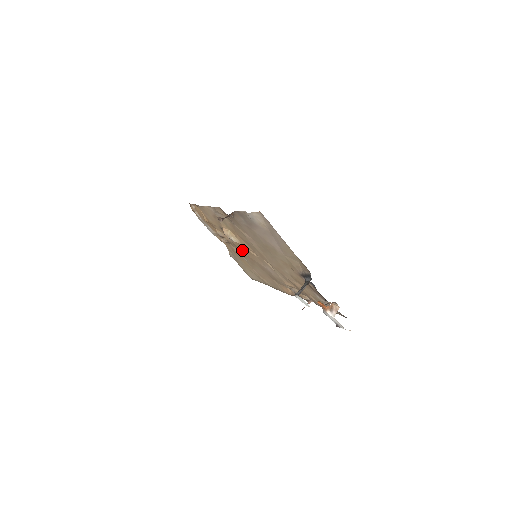
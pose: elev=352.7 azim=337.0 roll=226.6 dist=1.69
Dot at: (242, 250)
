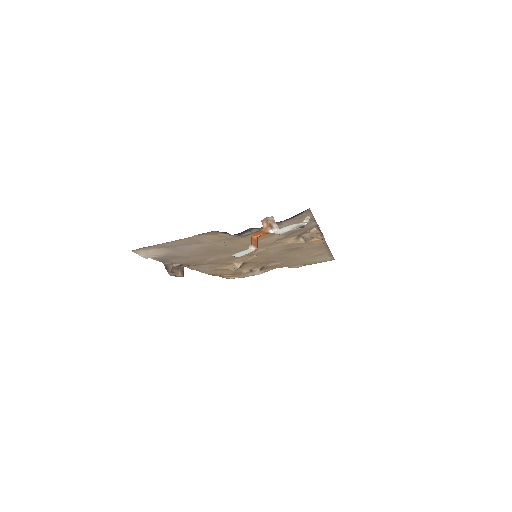
Dot at: (260, 262)
